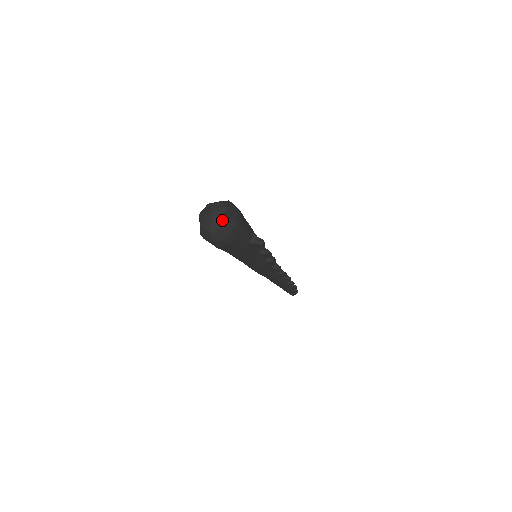
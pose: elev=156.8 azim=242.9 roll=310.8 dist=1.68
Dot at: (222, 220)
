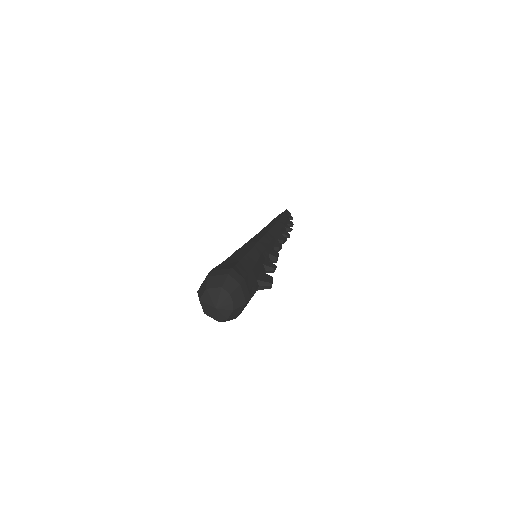
Dot at: (230, 311)
